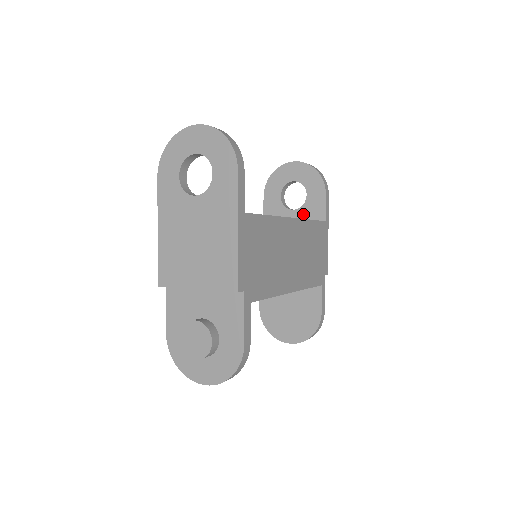
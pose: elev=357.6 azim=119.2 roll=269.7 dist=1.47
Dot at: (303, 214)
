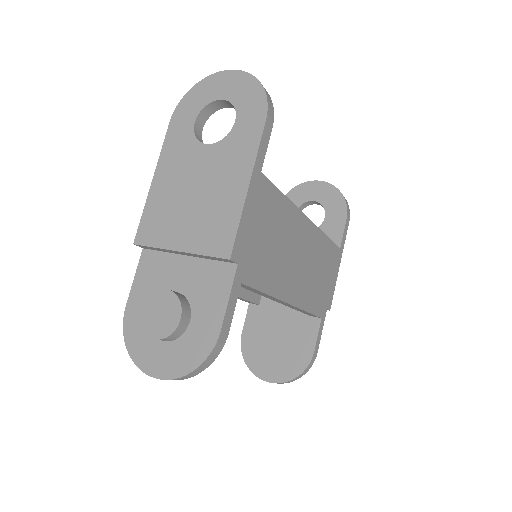
Dot at: occluded
